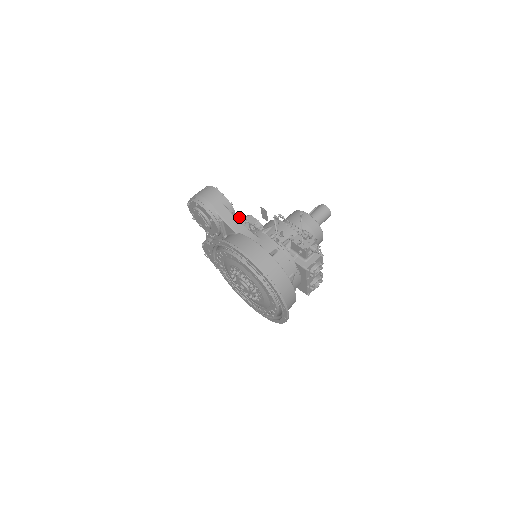
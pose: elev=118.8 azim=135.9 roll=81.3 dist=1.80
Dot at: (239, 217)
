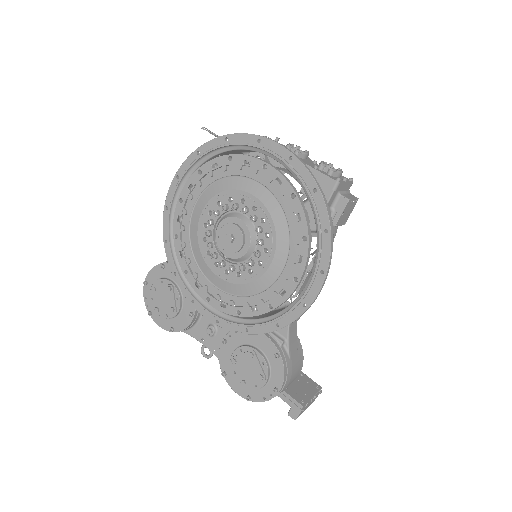
Dot at: occluded
